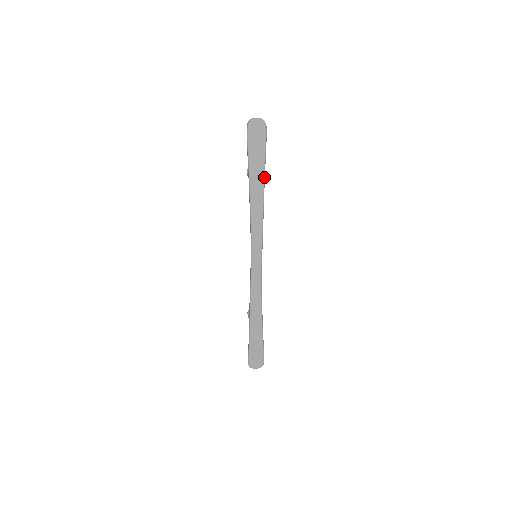
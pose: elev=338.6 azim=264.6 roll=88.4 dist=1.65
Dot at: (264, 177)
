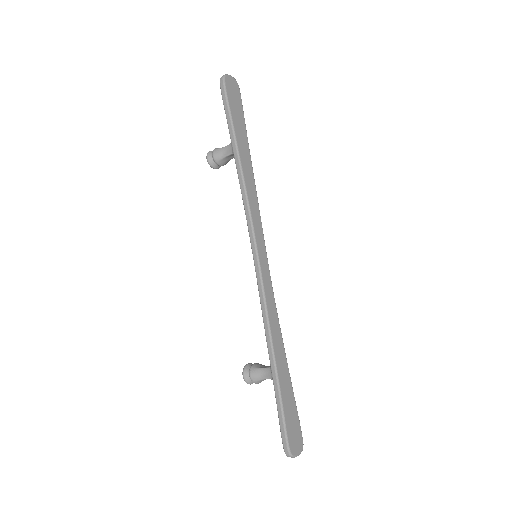
Dot at: (248, 145)
